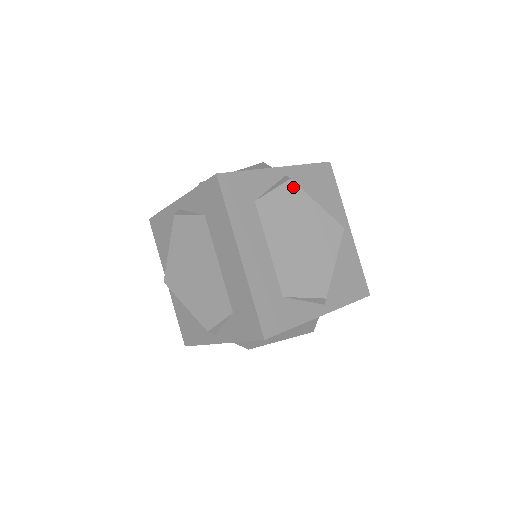
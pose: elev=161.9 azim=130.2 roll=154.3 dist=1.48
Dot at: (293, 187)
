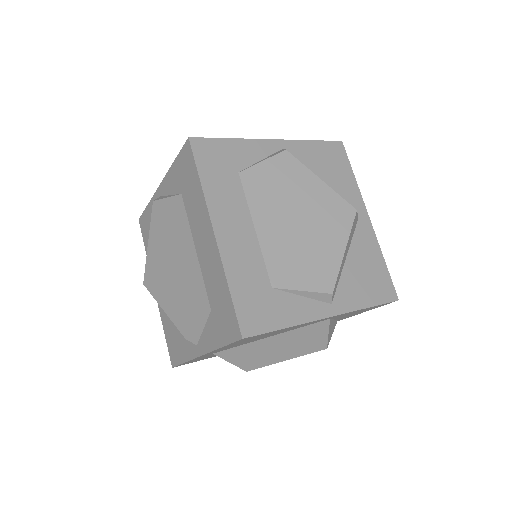
Dot at: (289, 159)
